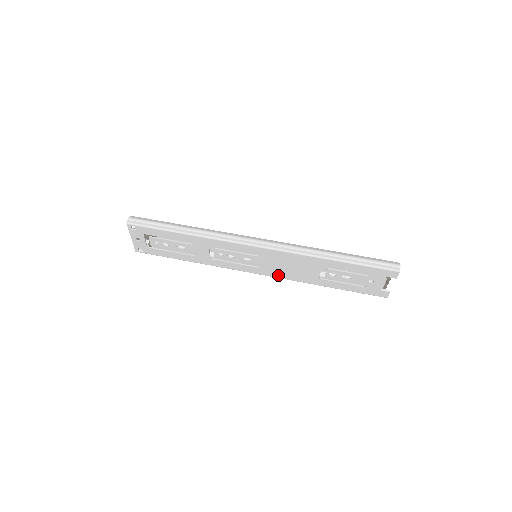
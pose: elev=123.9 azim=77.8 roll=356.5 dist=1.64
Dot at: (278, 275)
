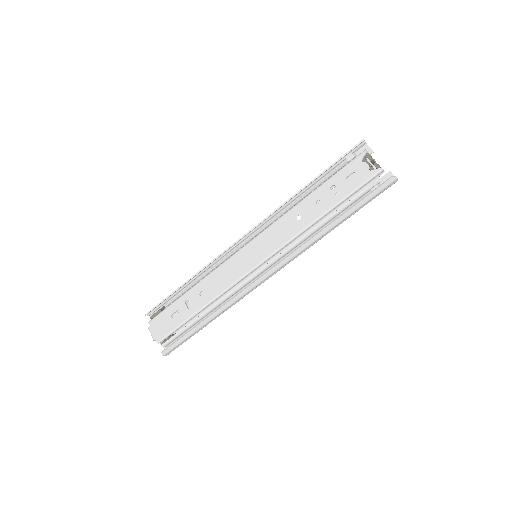
Dot at: occluded
